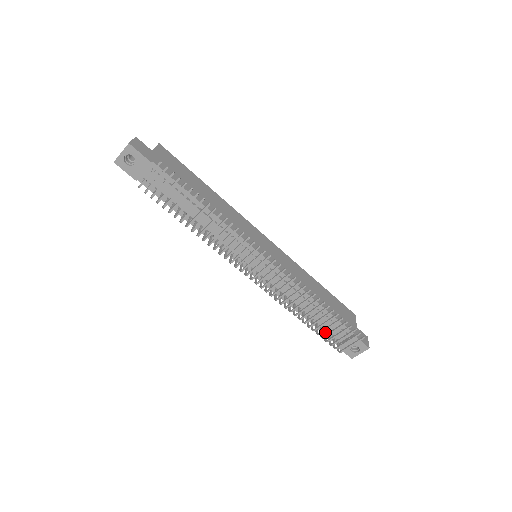
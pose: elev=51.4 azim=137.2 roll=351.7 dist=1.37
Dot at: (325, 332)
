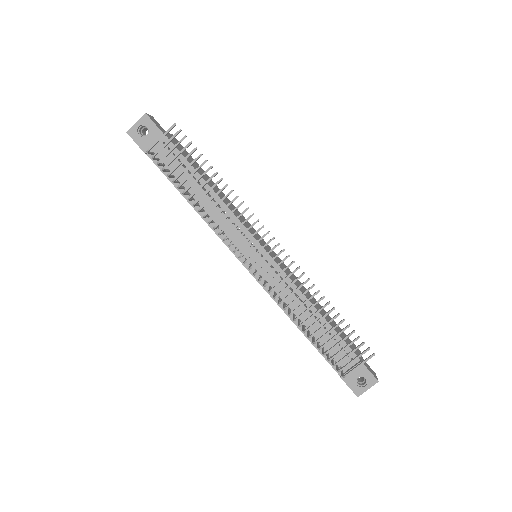
Dot at: occluded
